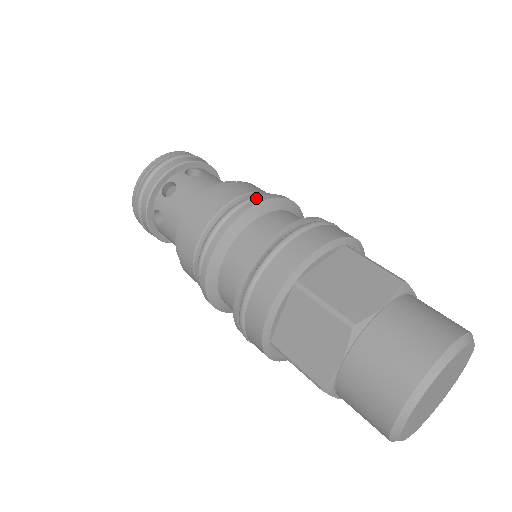
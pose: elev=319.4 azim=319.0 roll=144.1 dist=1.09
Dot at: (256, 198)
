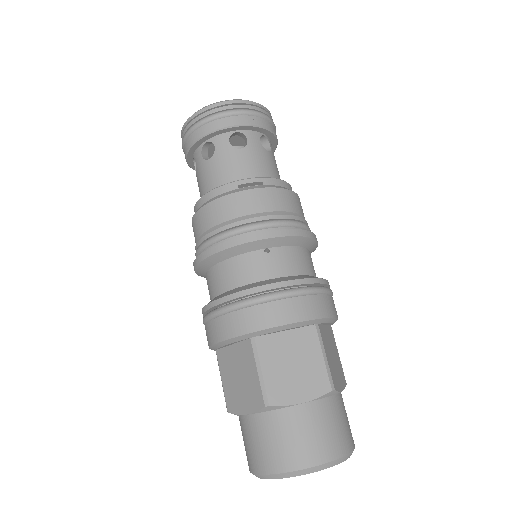
Dot at: (208, 249)
